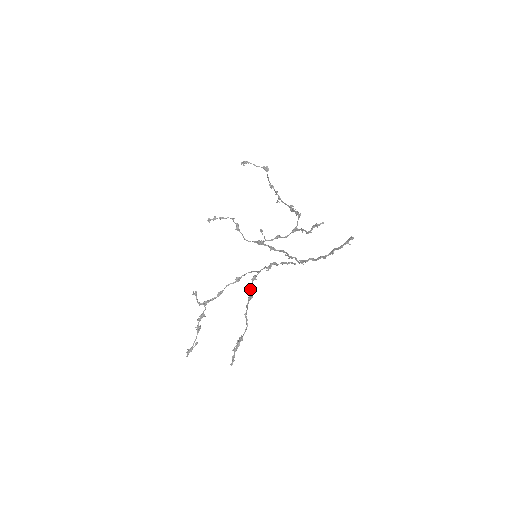
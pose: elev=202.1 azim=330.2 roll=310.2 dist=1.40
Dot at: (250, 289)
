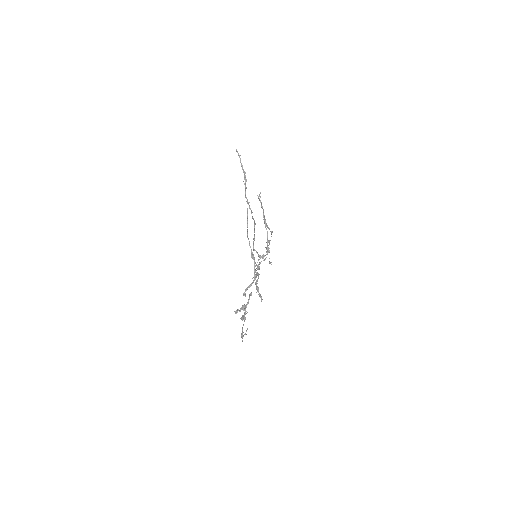
Dot at: (256, 265)
